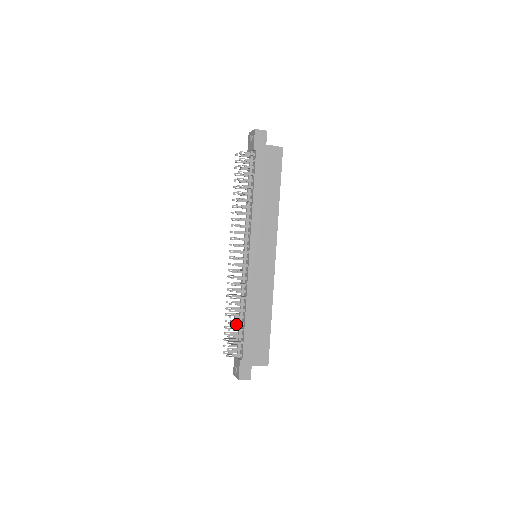
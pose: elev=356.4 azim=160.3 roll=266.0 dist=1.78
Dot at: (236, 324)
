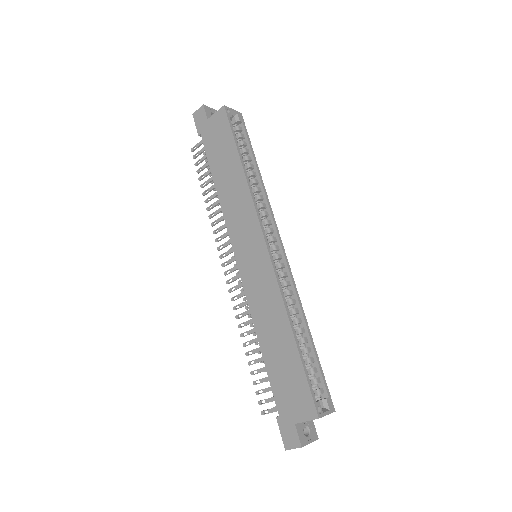
Dot at: (257, 362)
